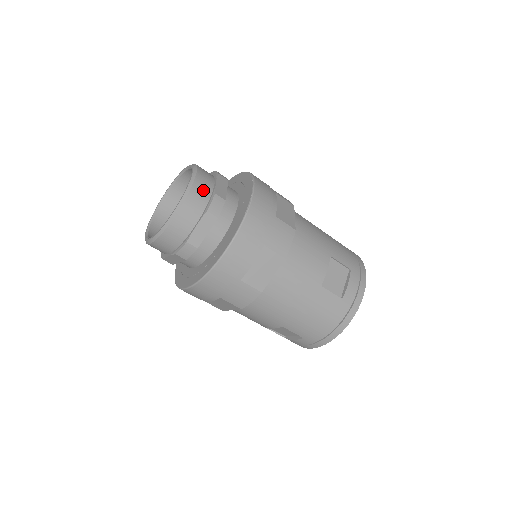
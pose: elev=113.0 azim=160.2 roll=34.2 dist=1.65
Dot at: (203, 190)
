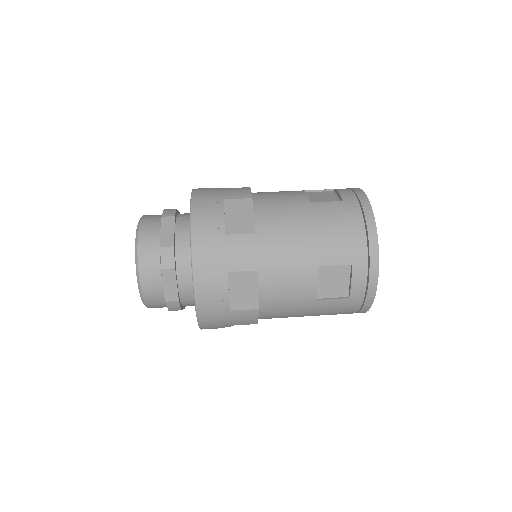
Dot at: (154, 216)
